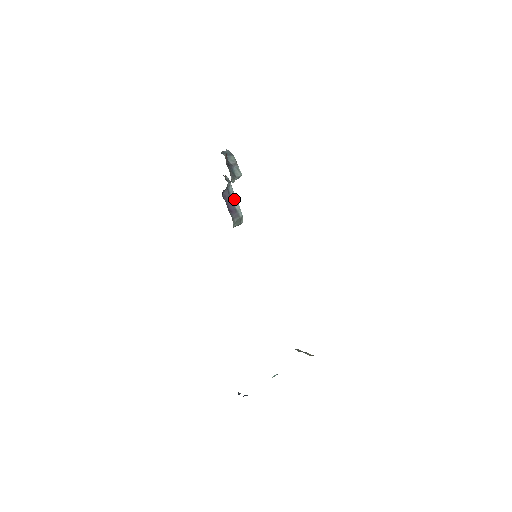
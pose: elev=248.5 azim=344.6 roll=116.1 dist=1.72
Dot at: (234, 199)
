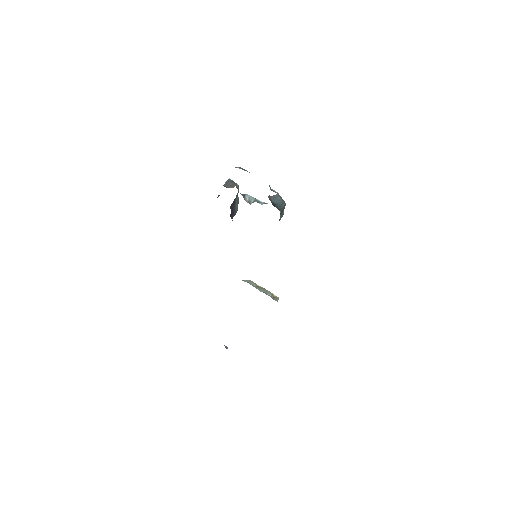
Dot at: (236, 202)
